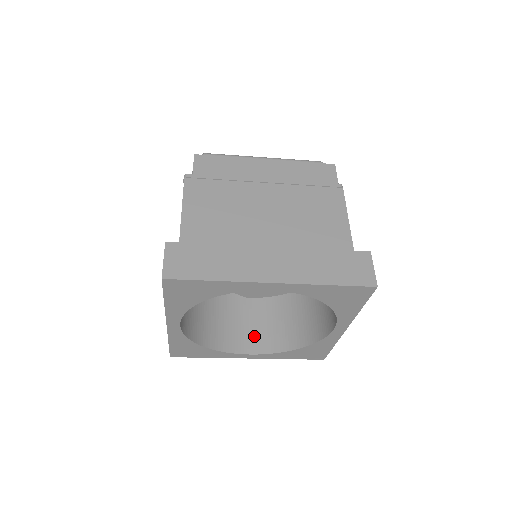
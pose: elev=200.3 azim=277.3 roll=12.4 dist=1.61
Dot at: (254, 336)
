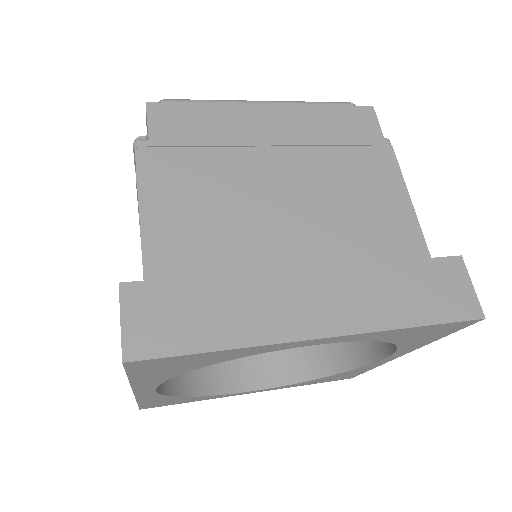
Dot at: (257, 362)
